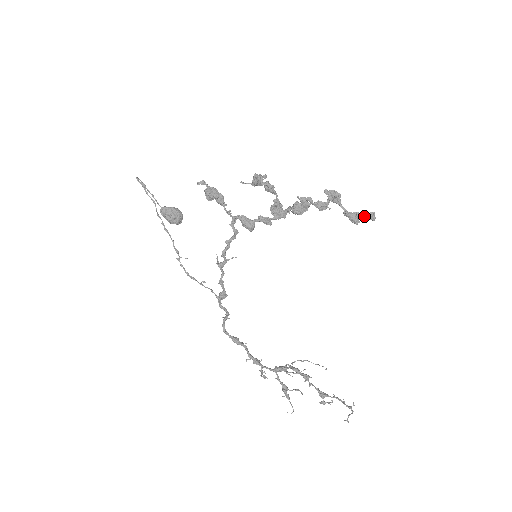
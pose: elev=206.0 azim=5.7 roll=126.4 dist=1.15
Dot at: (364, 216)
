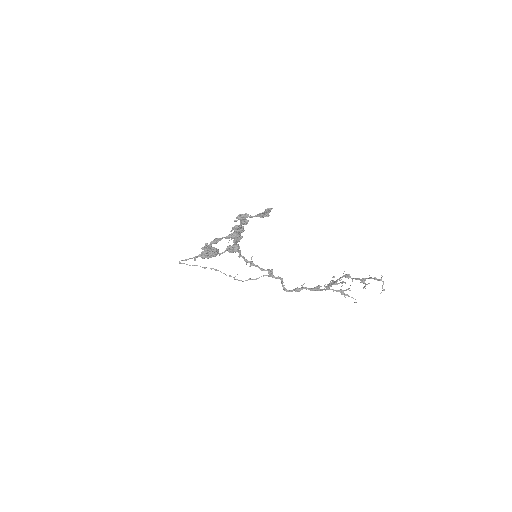
Dot at: (265, 213)
